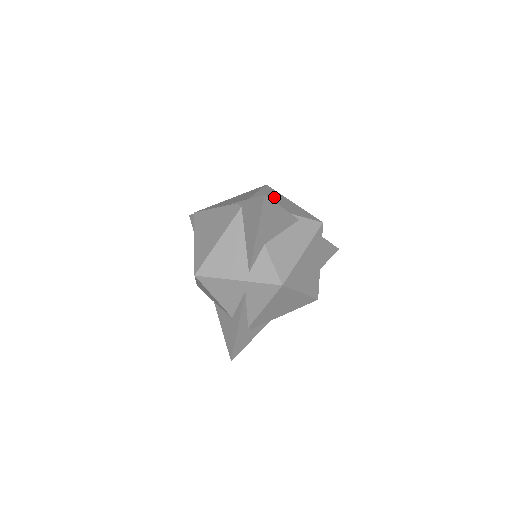
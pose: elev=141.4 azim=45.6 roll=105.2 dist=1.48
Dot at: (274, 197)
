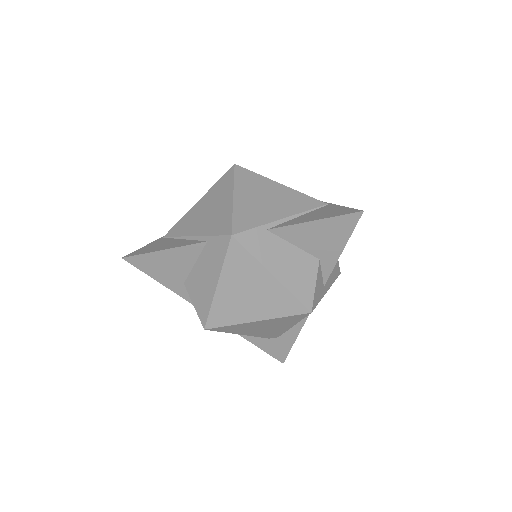
Dot at: (213, 199)
